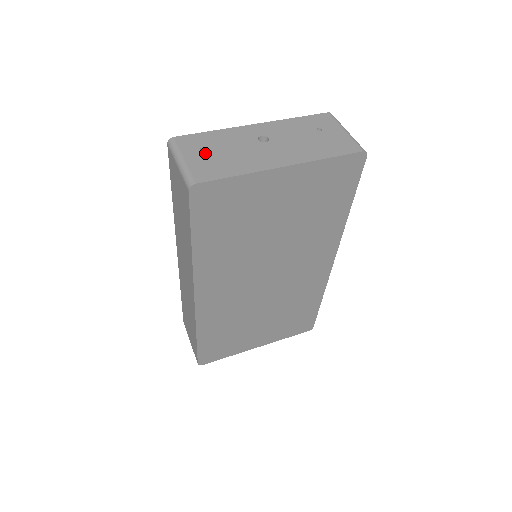
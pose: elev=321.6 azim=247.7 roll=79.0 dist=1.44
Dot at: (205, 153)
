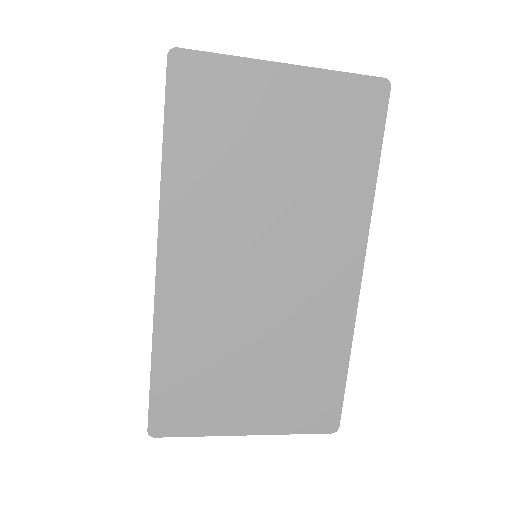
Dot at: occluded
